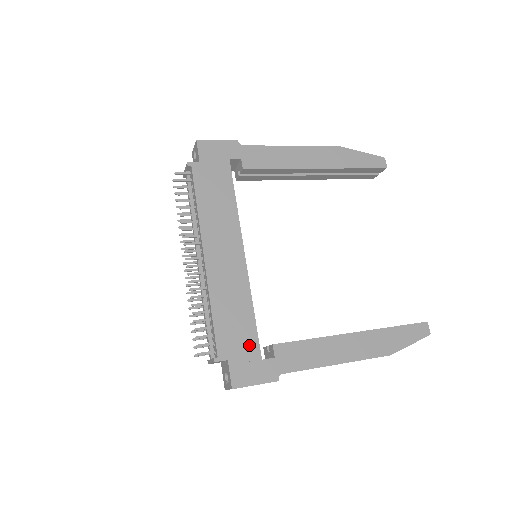
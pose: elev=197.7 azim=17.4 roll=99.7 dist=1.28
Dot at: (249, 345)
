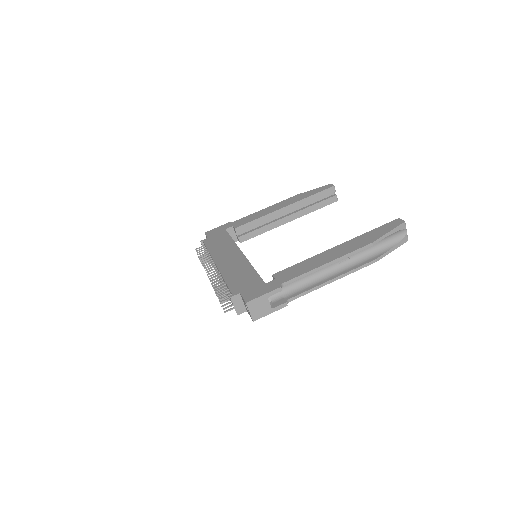
Dot at: (254, 282)
